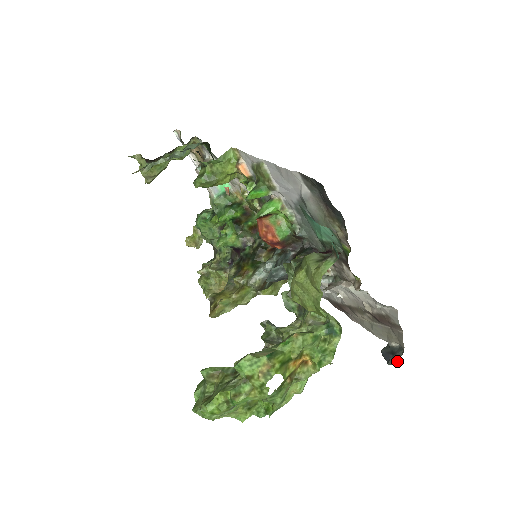
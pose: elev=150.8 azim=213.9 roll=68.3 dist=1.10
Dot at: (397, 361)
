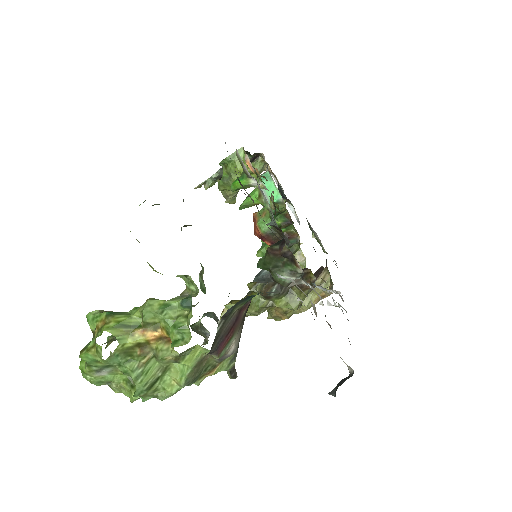
Dot at: (336, 390)
